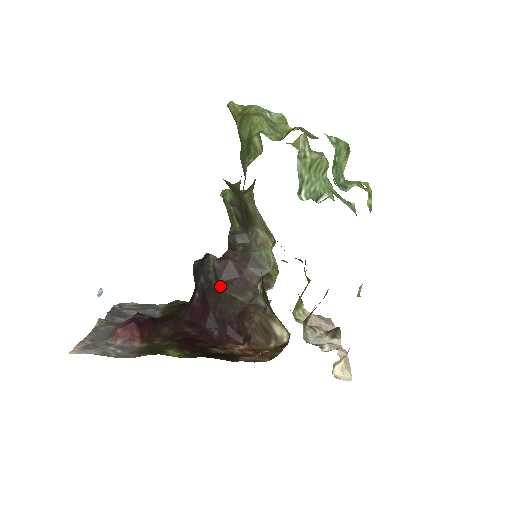
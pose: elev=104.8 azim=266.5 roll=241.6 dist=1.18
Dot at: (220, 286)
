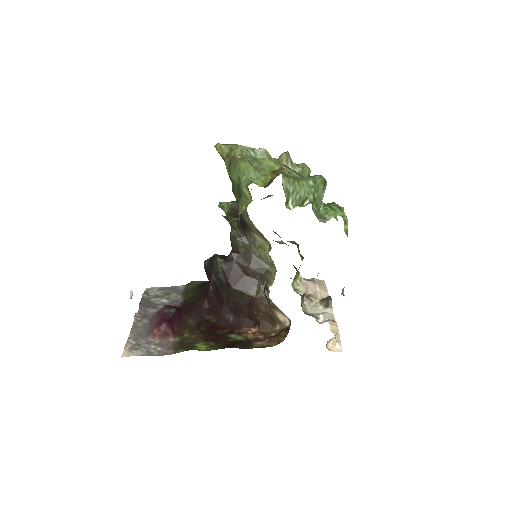
Dot at: (230, 284)
